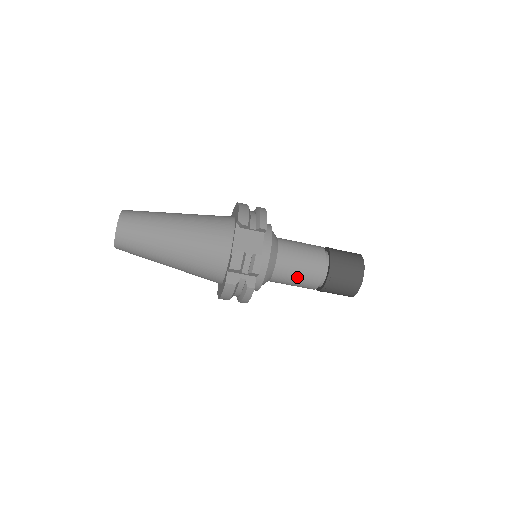
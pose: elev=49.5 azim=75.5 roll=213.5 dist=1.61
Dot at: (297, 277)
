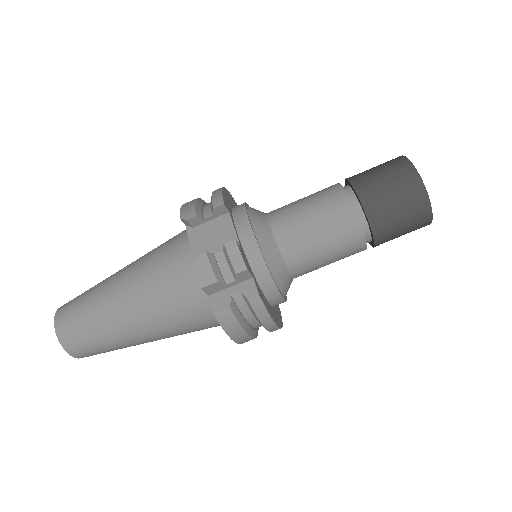
Dot at: (322, 244)
